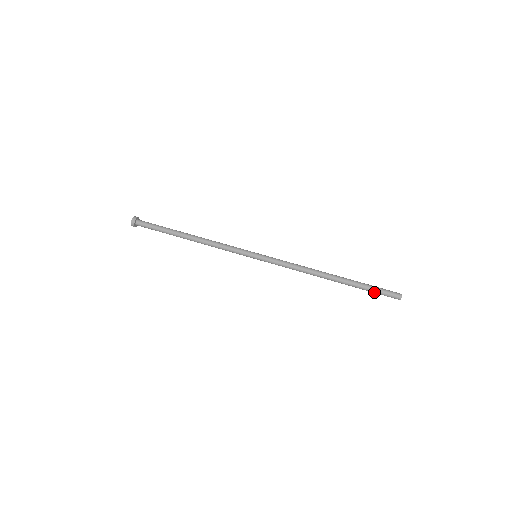
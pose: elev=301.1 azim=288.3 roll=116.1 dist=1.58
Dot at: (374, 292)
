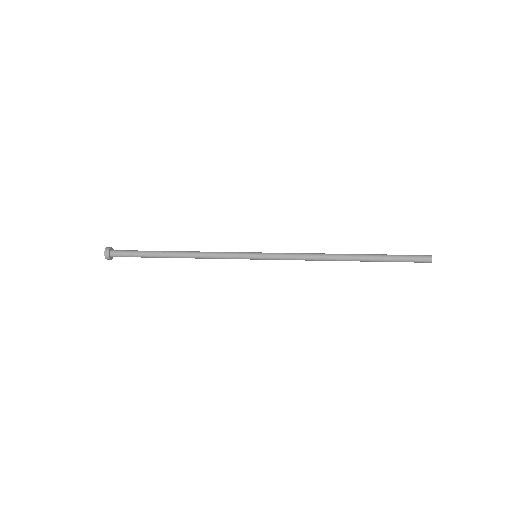
Dot at: (400, 256)
